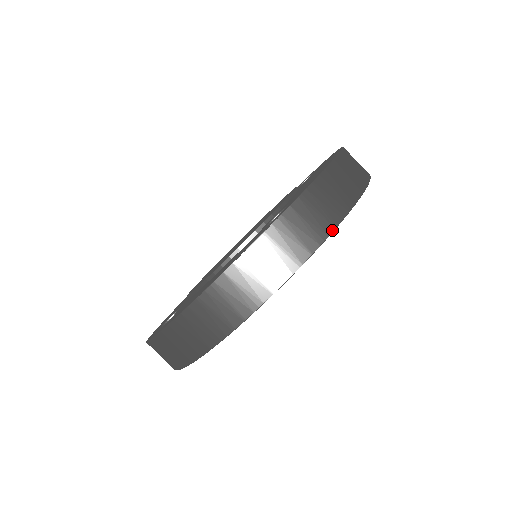
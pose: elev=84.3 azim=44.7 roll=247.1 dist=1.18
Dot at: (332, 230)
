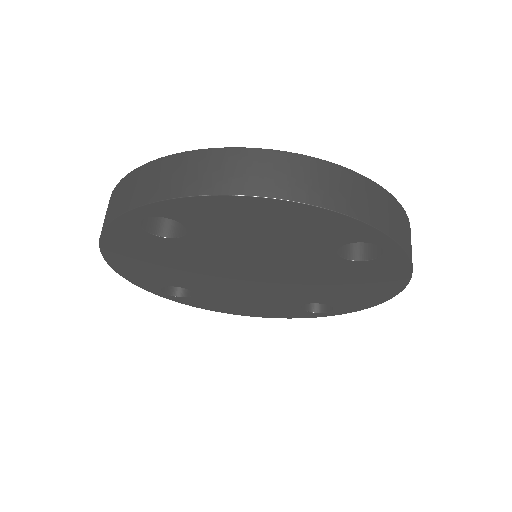
Dot at: (404, 248)
